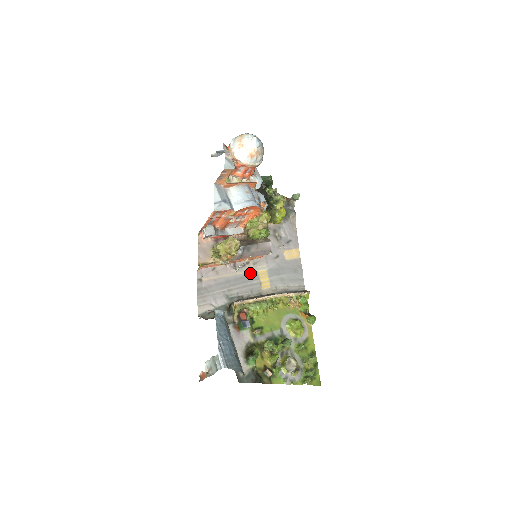
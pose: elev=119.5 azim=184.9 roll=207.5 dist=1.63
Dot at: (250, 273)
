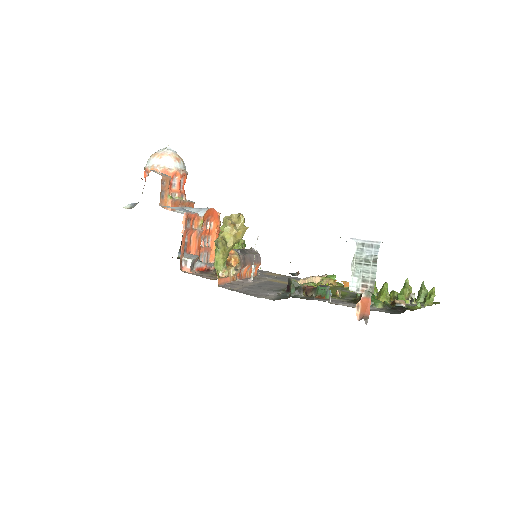
Dot at: occluded
